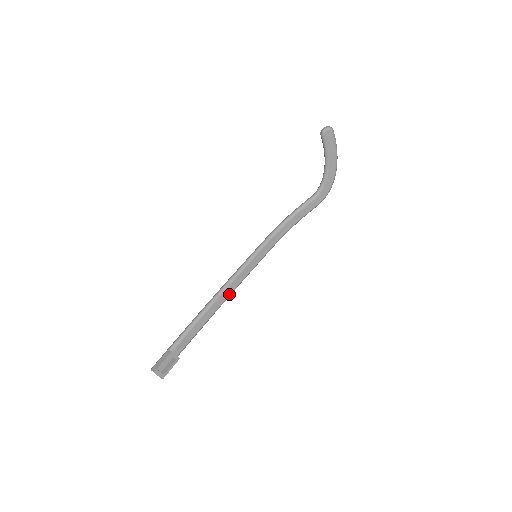
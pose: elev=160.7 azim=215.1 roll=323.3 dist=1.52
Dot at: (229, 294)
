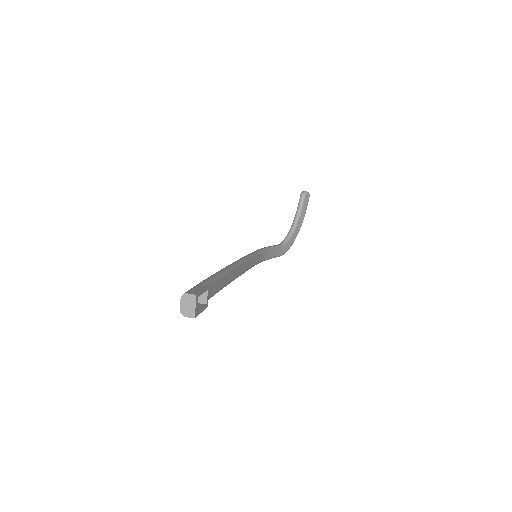
Dot at: (236, 276)
